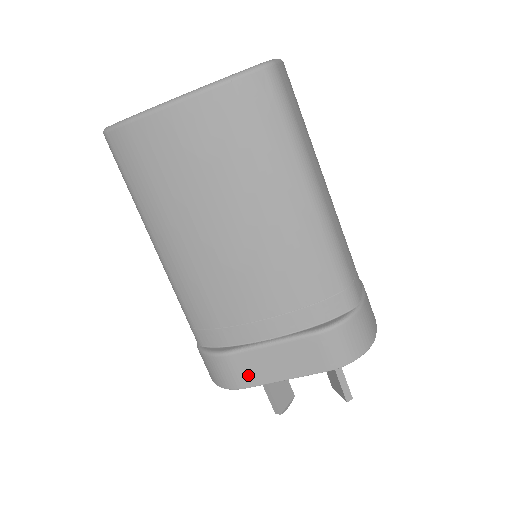
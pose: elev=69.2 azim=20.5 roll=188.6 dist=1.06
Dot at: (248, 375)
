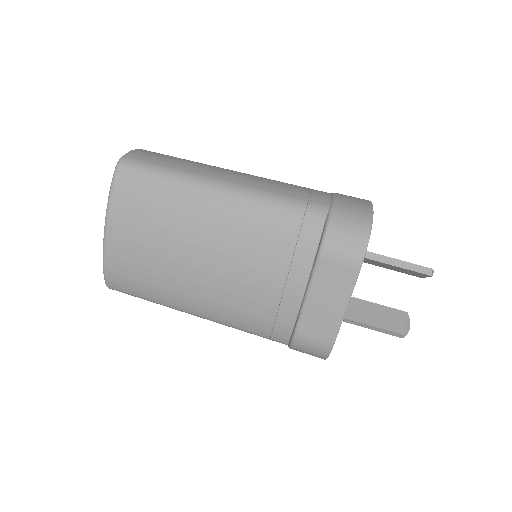
Dot at: (324, 331)
